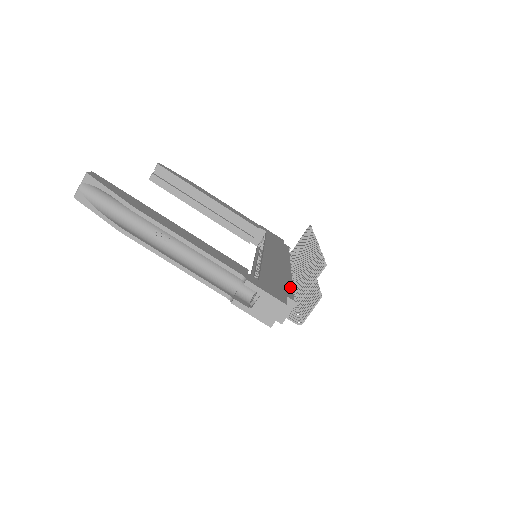
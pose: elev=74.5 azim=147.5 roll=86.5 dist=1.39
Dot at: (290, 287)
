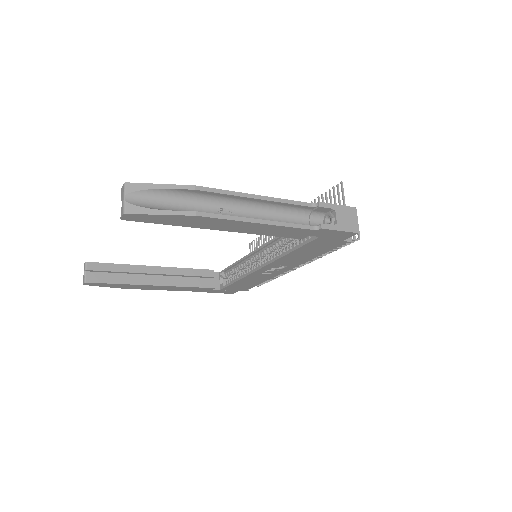
Dot at: occluded
